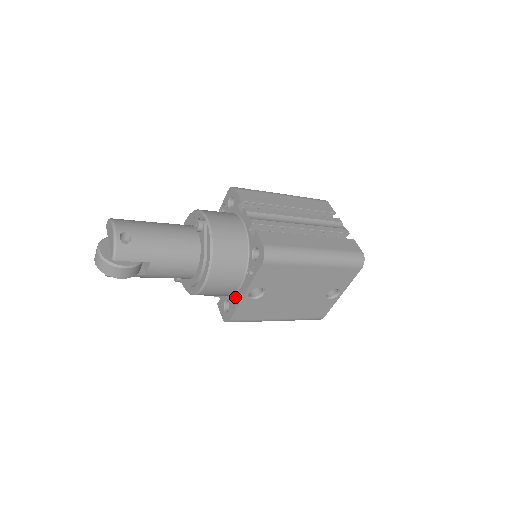
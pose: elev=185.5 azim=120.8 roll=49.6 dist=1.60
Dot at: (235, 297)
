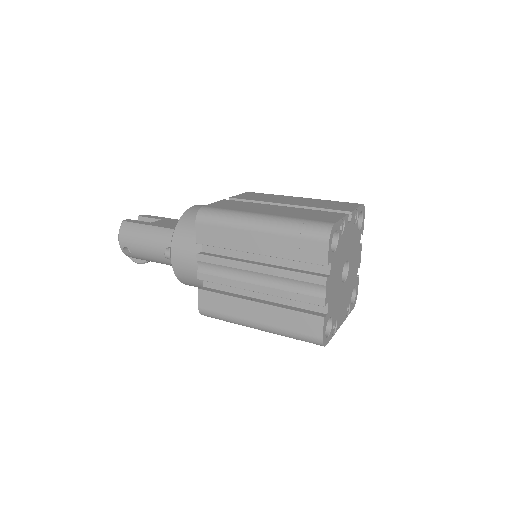
Dot at: occluded
